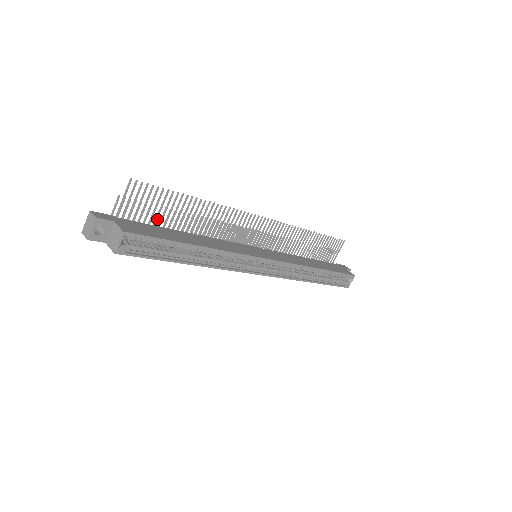
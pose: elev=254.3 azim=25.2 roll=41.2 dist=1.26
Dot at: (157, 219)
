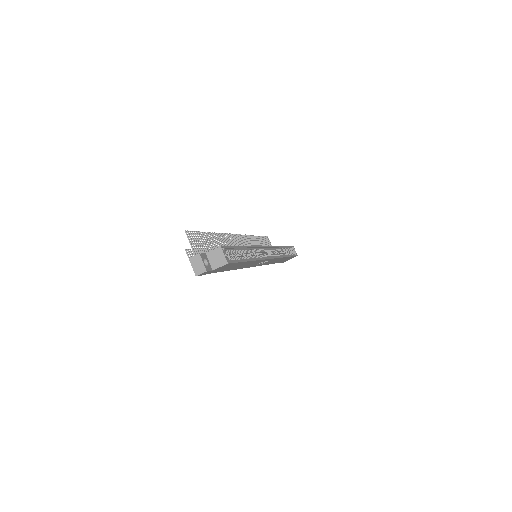
Dot at: occluded
